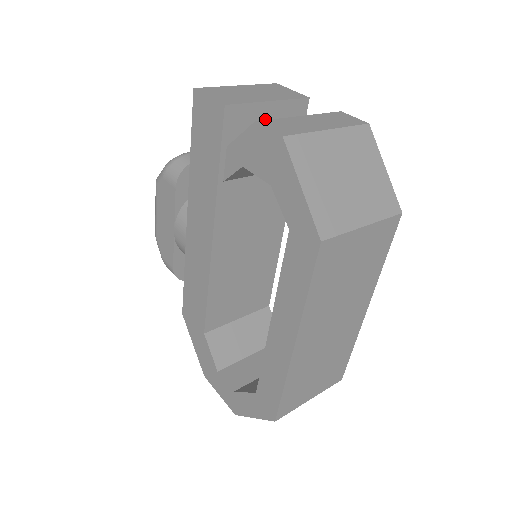
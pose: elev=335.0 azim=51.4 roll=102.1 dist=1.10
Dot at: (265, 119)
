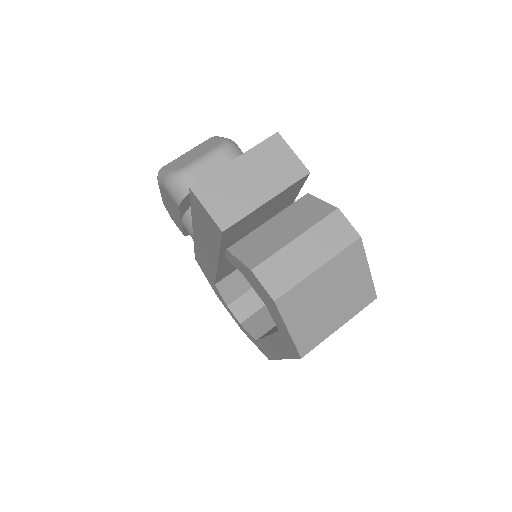
Dot at: (263, 209)
